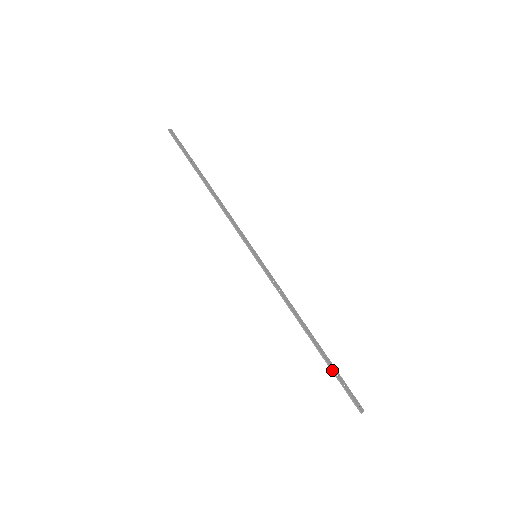
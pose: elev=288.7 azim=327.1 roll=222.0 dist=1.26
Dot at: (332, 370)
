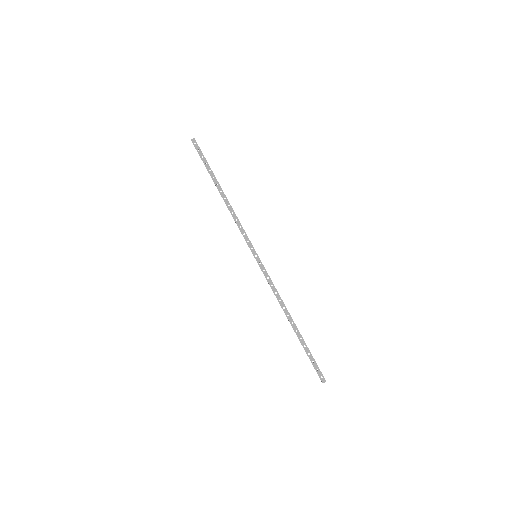
Dot at: occluded
